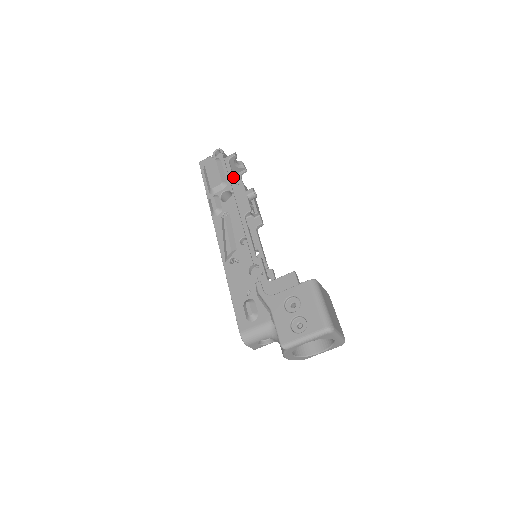
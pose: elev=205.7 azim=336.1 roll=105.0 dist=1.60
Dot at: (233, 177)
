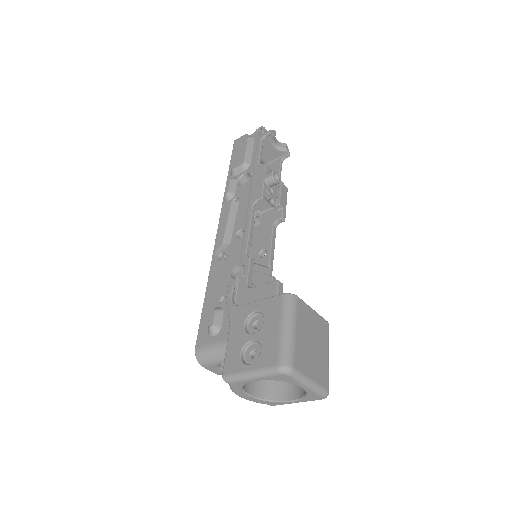
Dot at: (259, 157)
